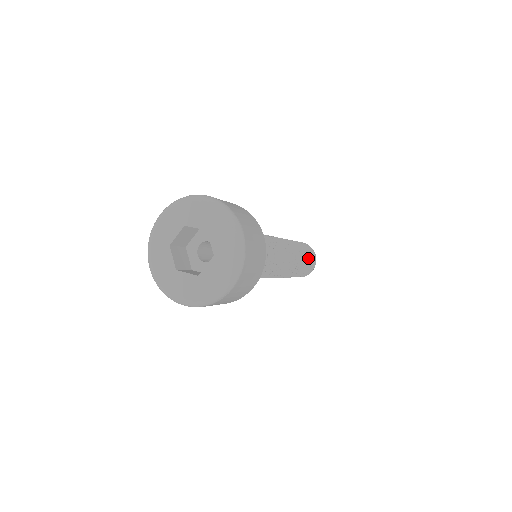
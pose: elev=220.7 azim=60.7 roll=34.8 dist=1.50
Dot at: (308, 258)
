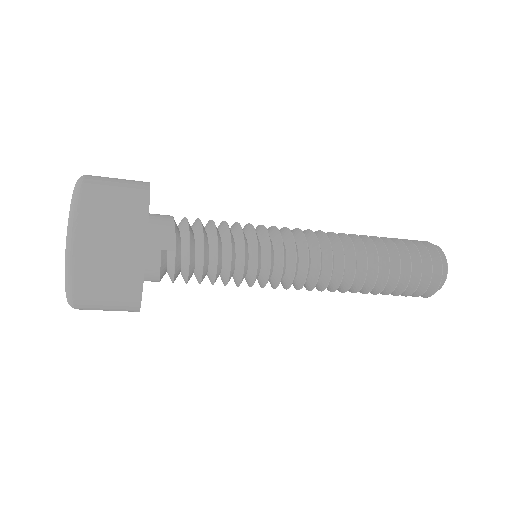
Dot at: (397, 241)
